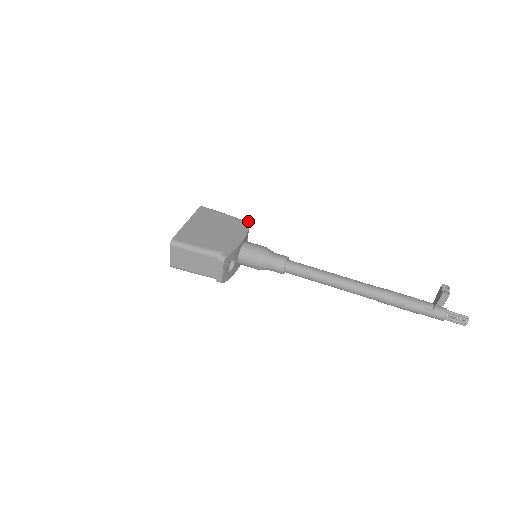
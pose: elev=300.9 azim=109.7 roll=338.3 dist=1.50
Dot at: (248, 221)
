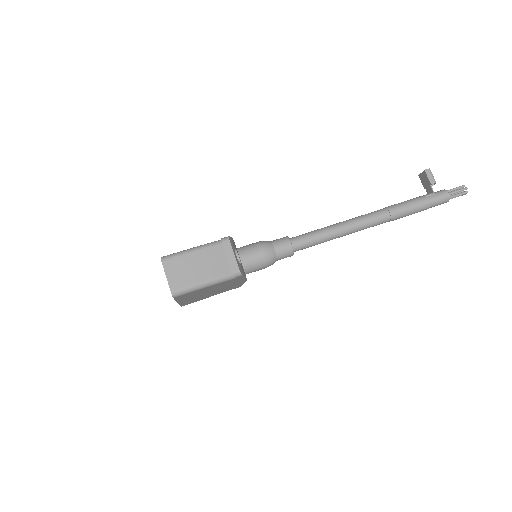
Dot at: occluded
